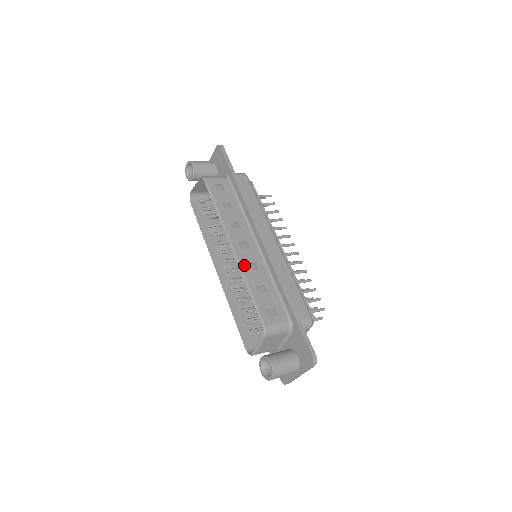
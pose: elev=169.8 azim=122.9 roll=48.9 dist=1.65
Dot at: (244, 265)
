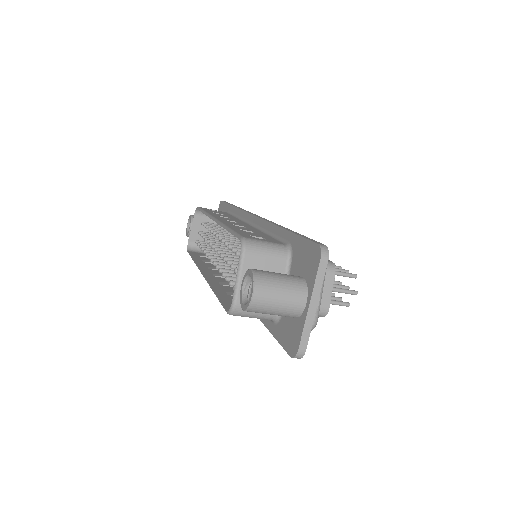
Dot at: (226, 223)
